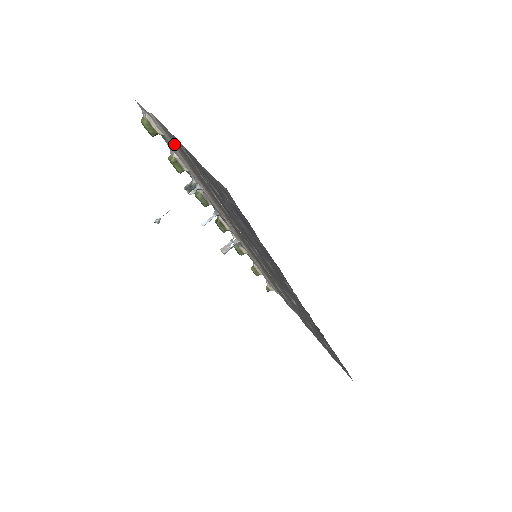
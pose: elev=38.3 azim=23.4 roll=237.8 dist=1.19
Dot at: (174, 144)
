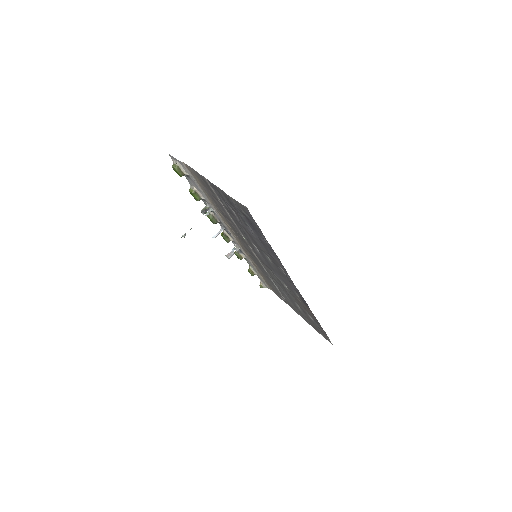
Dot at: (198, 181)
